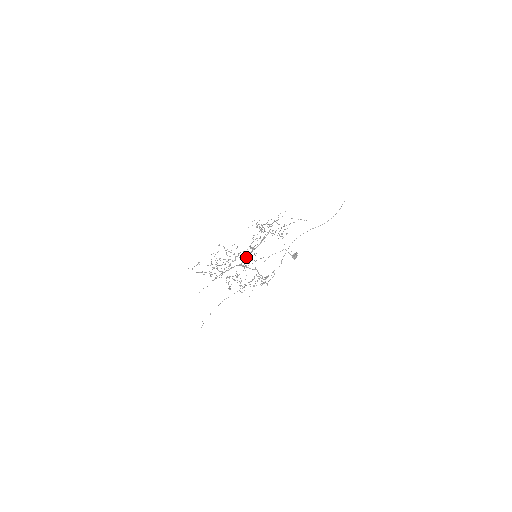
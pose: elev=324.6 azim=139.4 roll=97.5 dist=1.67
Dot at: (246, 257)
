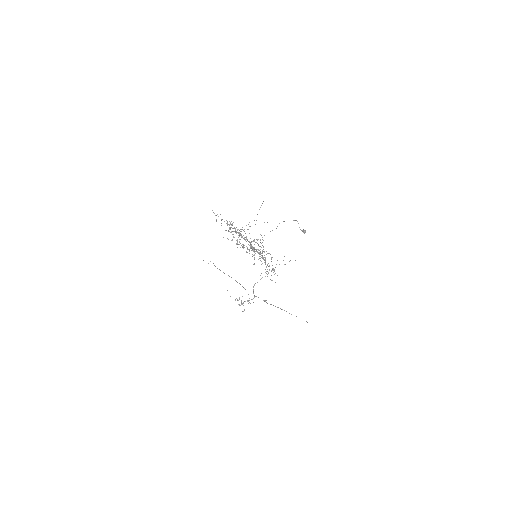
Dot at: (251, 245)
